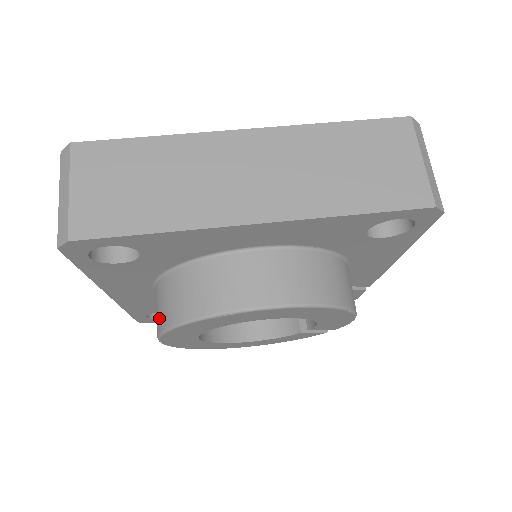
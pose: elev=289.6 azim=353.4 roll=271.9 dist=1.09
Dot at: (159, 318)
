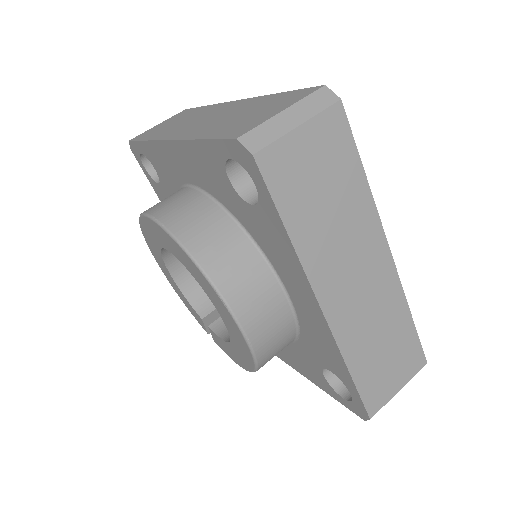
Dot at: (178, 218)
